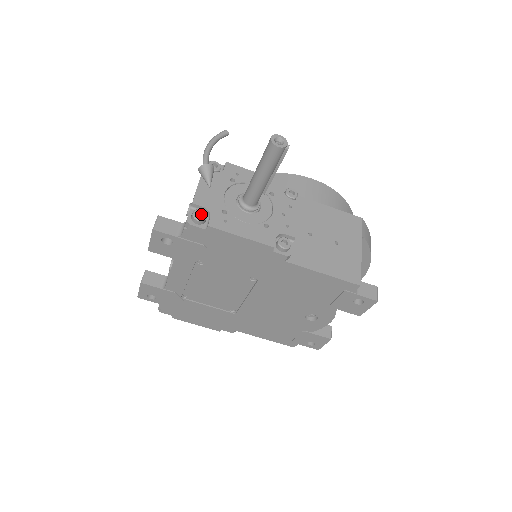
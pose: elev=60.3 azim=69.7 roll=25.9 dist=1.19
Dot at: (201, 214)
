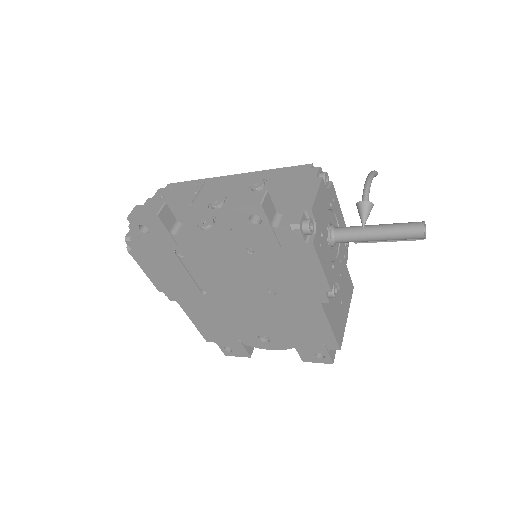
Dot at: (309, 225)
